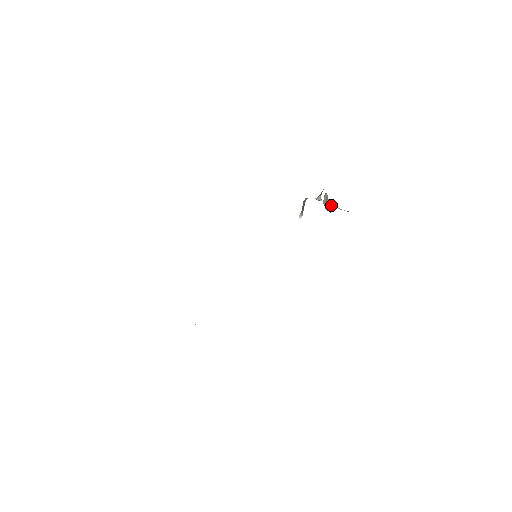
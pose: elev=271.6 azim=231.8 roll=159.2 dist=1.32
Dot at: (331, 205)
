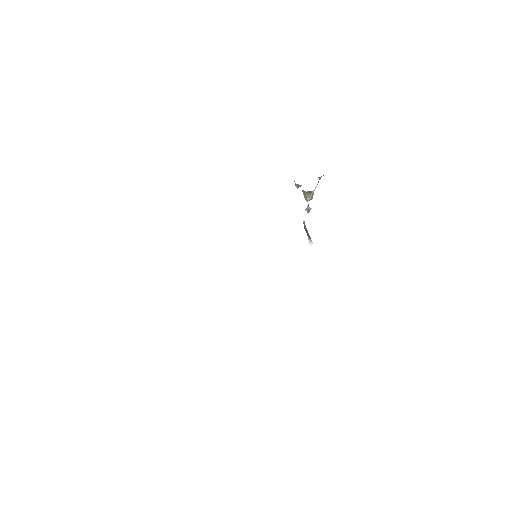
Dot at: (311, 194)
